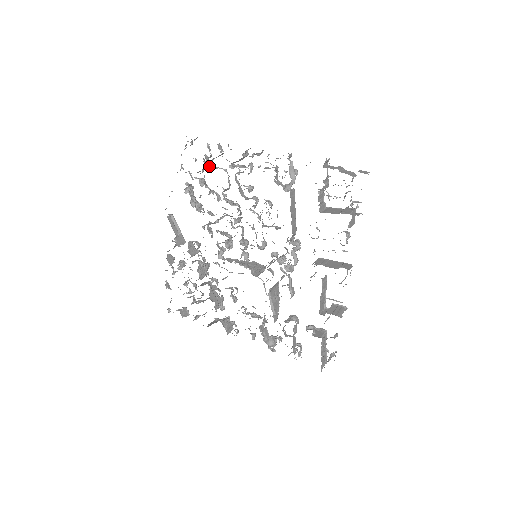
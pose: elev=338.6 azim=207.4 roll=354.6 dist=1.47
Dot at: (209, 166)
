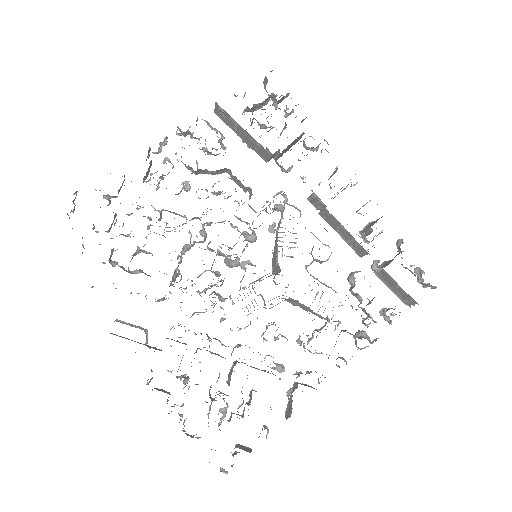
Dot at: (120, 203)
